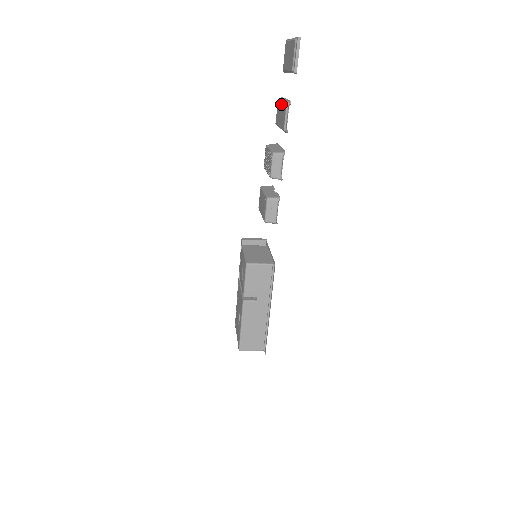
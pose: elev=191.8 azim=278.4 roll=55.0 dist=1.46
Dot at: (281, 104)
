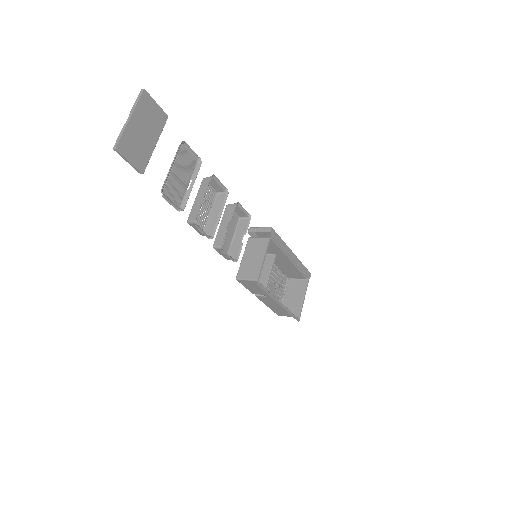
Dot at: (173, 168)
